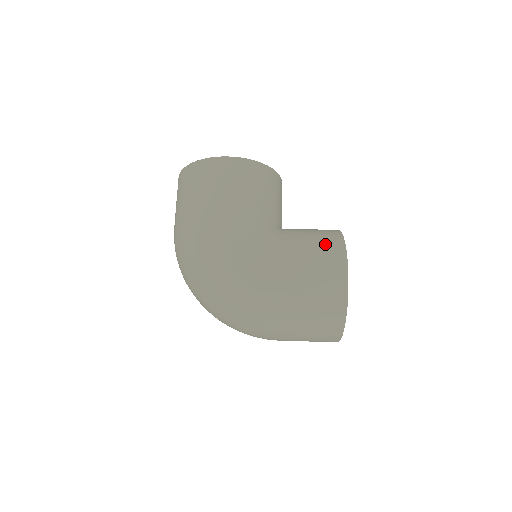
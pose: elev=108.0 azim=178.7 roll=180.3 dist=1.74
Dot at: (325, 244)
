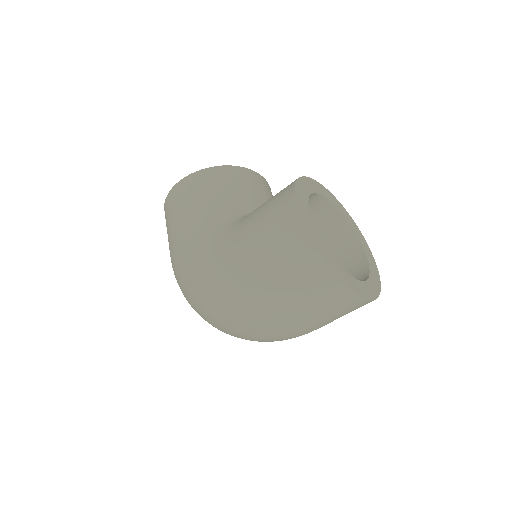
Dot at: (275, 200)
